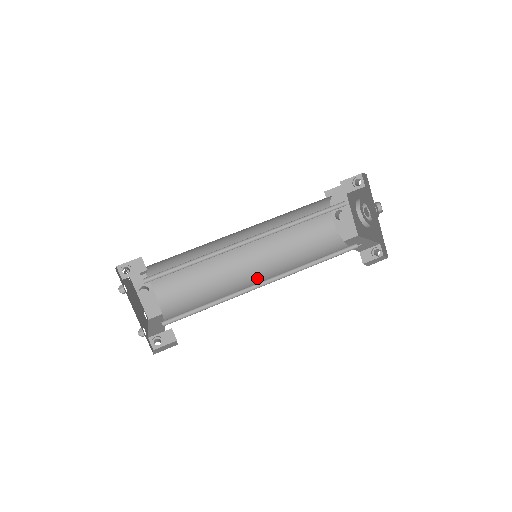
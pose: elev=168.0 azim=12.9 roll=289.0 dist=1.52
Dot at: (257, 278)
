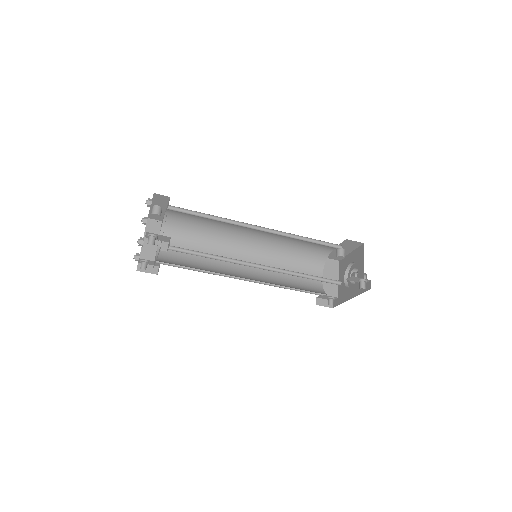
Dot at: (246, 253)
